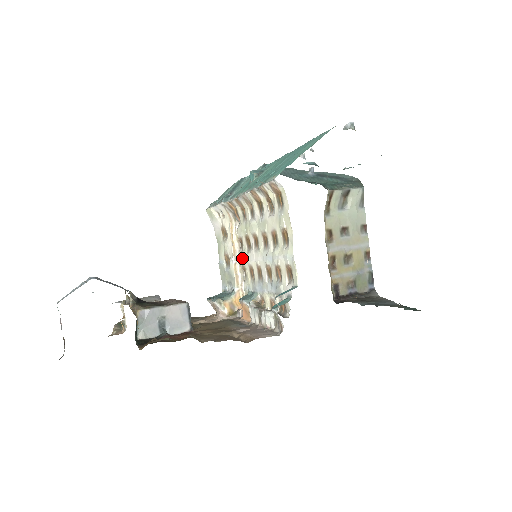
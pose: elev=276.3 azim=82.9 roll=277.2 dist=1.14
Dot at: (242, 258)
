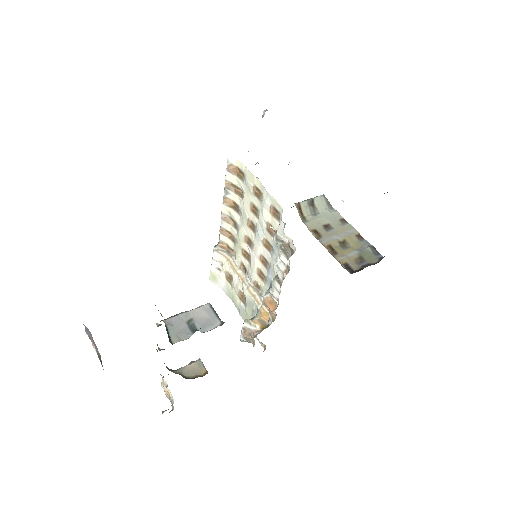
Dot at: (250, 277)
